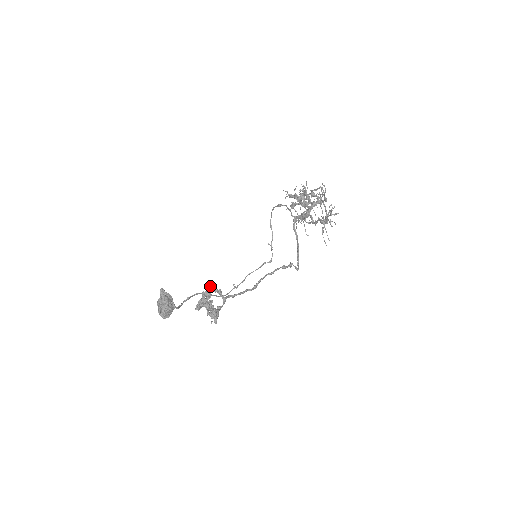
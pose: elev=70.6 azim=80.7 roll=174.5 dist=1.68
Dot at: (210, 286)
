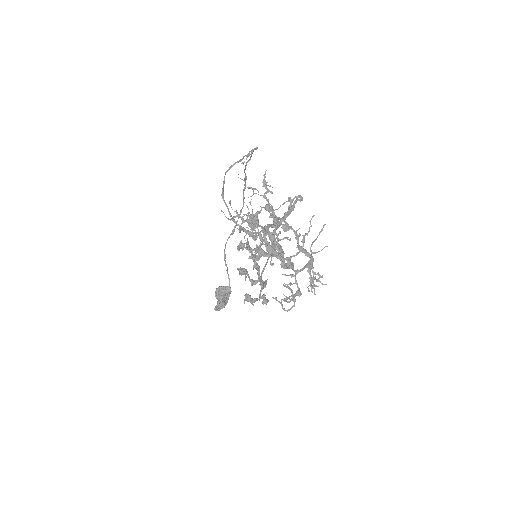
Dot at: occluded
